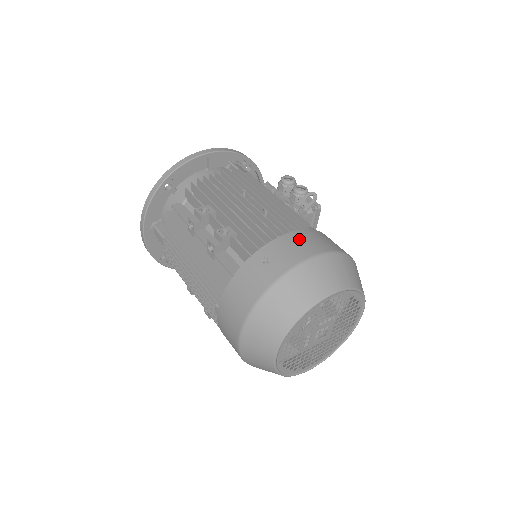
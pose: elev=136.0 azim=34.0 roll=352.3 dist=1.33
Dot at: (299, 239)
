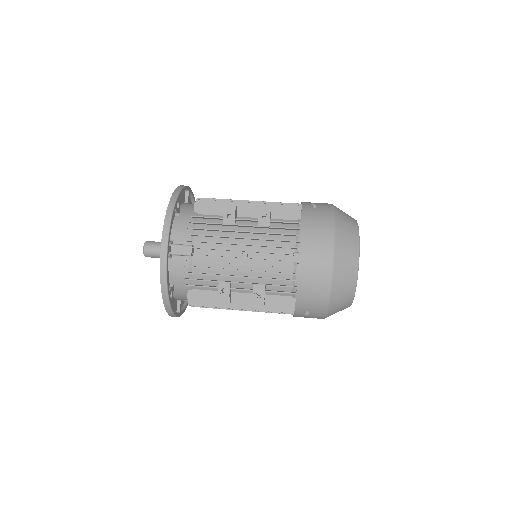
Dot at: occluded
